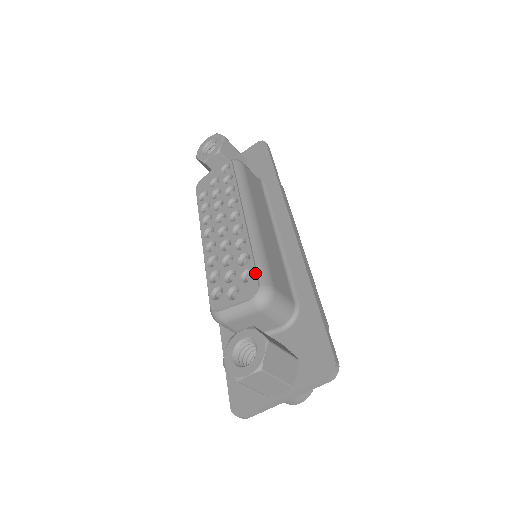
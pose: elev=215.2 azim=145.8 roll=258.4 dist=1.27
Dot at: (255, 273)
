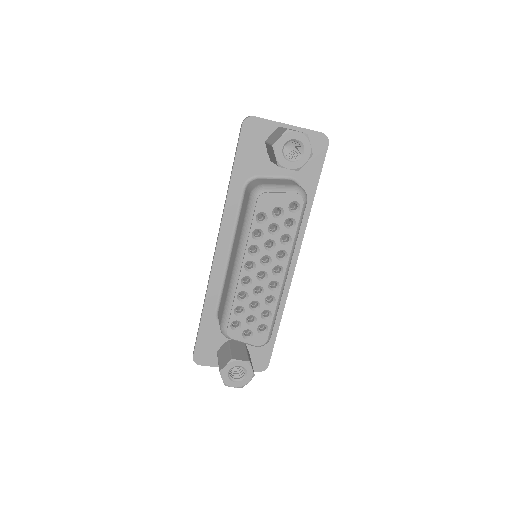
Dot at: (269, 332)
